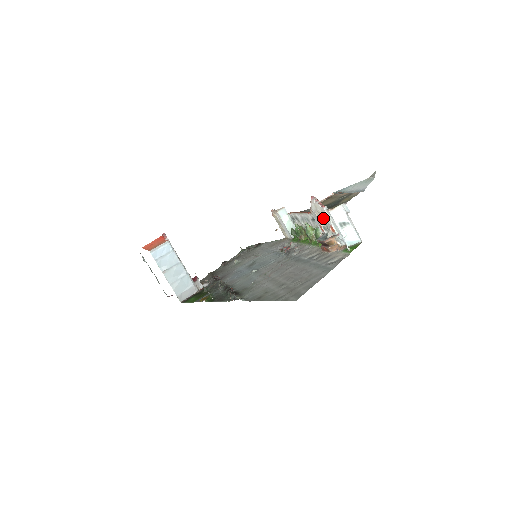
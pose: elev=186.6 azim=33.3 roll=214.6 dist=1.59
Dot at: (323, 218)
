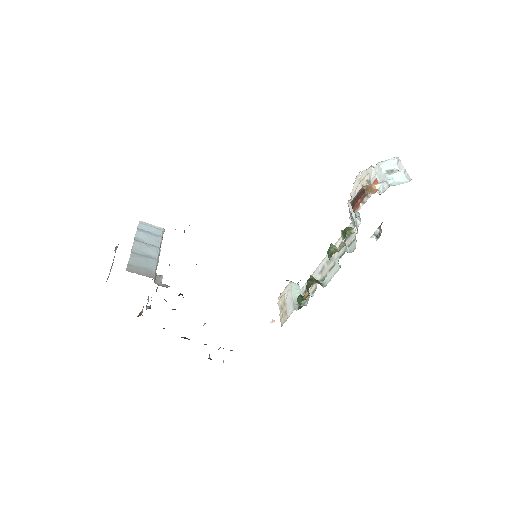
Dot at: occluded
